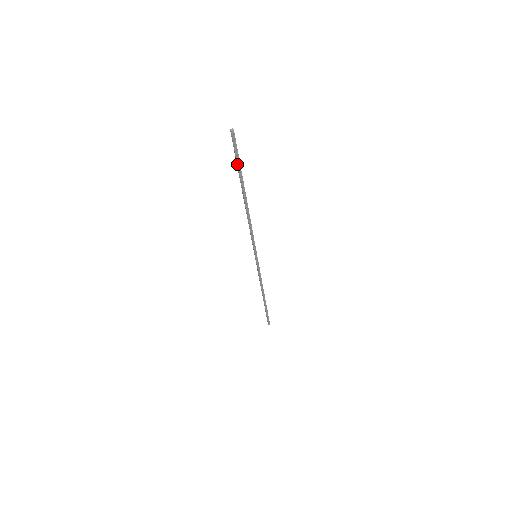
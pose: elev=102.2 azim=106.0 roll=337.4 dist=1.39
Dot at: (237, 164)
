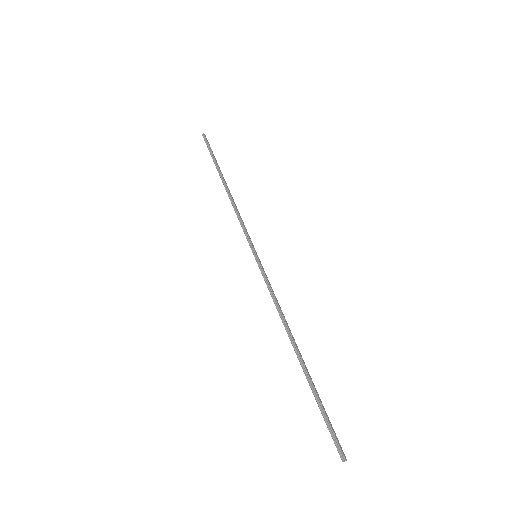
Dot at: (322, 411)
